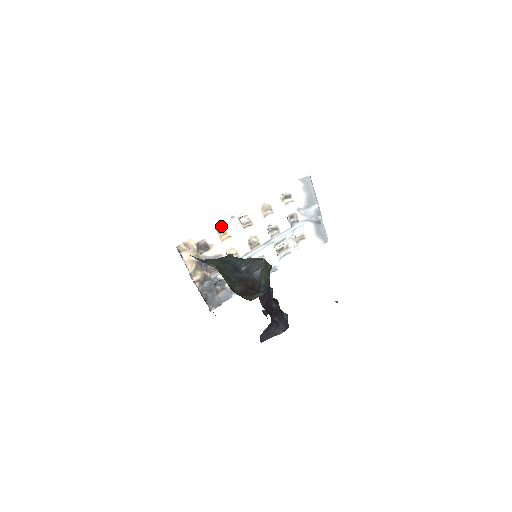
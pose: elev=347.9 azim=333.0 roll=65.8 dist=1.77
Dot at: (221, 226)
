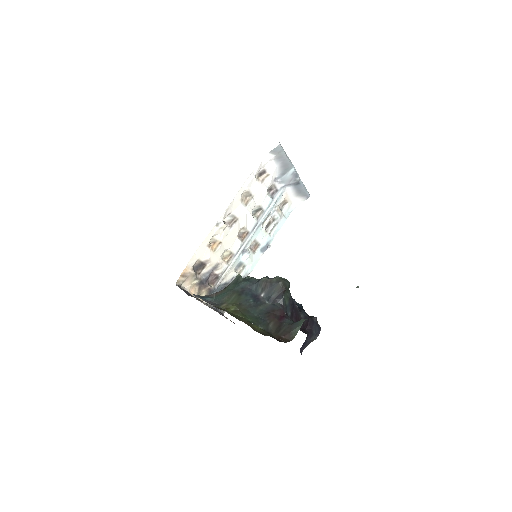
Dot at: (209, 239)
